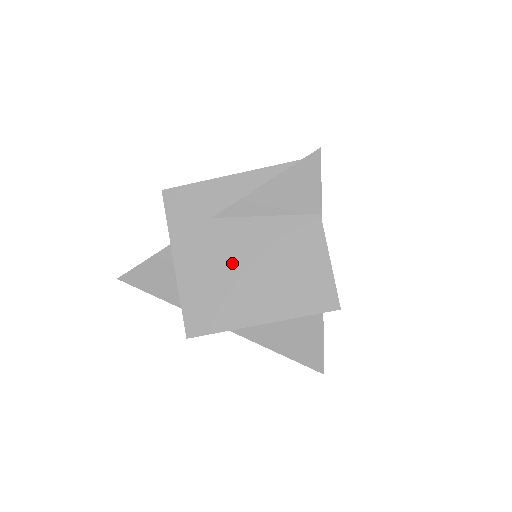
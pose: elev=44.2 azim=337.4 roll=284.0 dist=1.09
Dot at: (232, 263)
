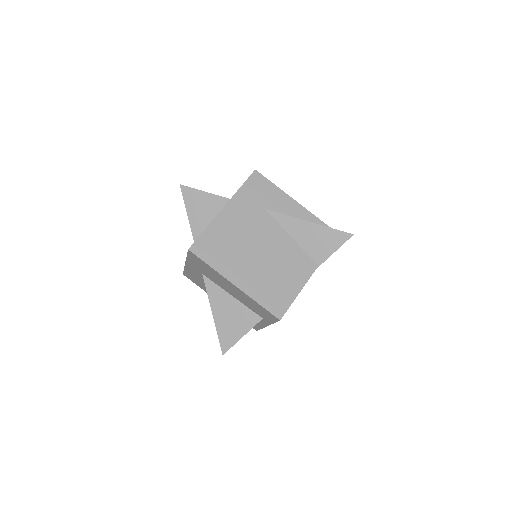
Dot at: (252, 240)
